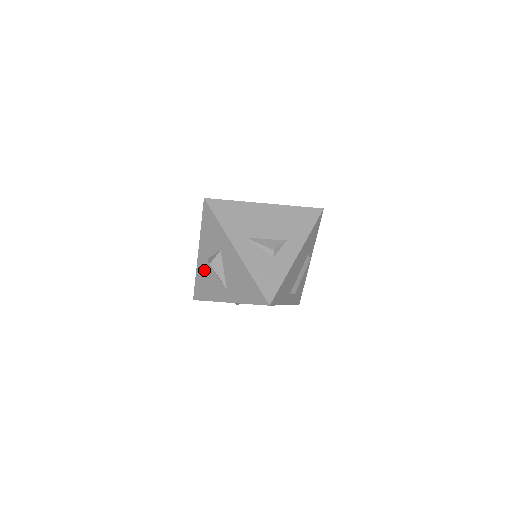
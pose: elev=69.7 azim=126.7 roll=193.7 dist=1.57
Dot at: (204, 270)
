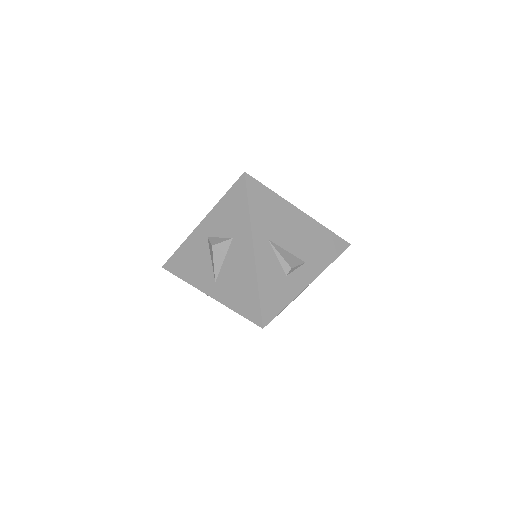
Dot at: (197, 245)
